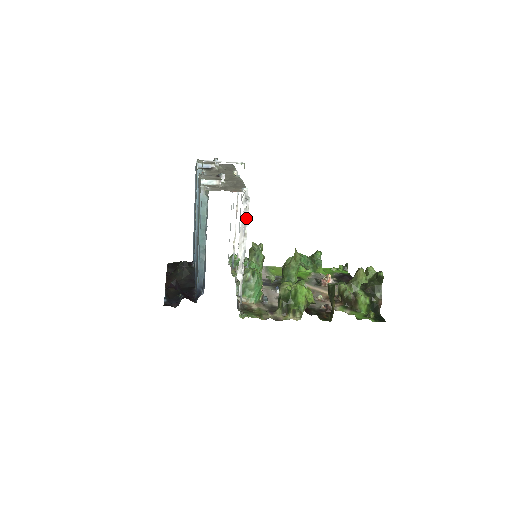
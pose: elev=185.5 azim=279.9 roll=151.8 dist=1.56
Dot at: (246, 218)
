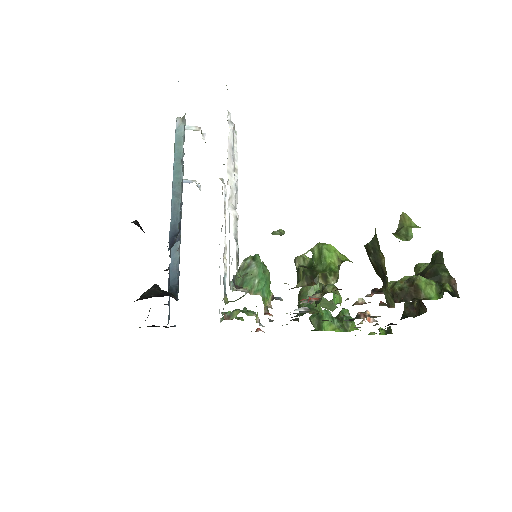
Dot at: (235, 151)
